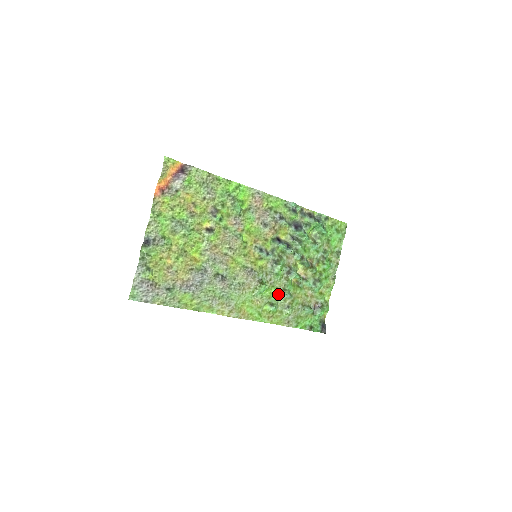
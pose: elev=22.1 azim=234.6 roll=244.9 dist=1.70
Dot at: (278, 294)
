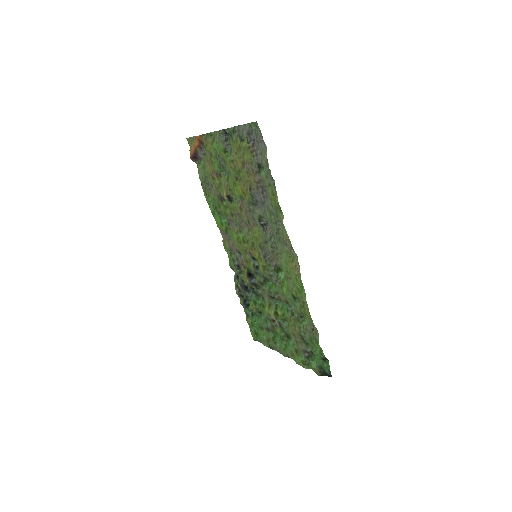
Dot at: (287, 299)
